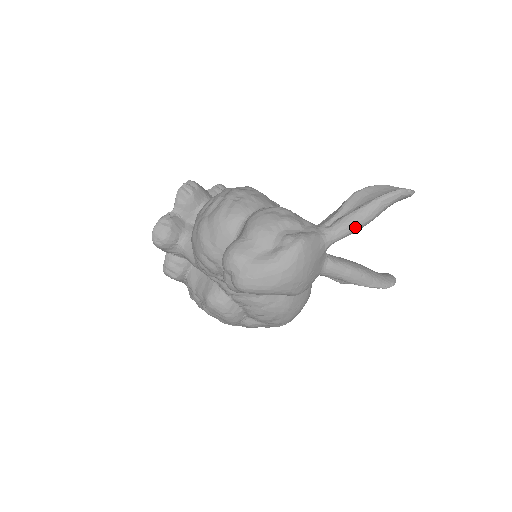
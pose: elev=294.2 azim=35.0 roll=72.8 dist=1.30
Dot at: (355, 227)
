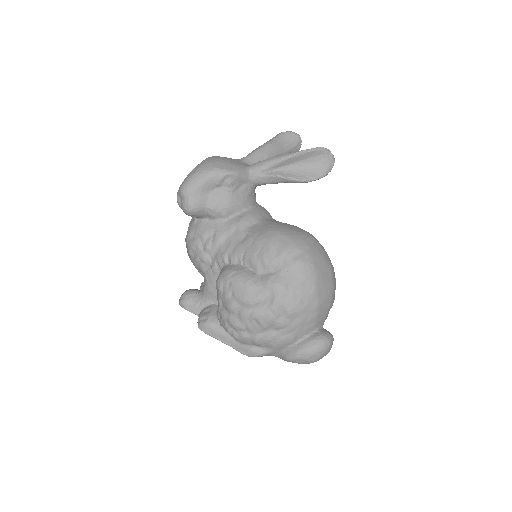
Dot at: (257, 149)
